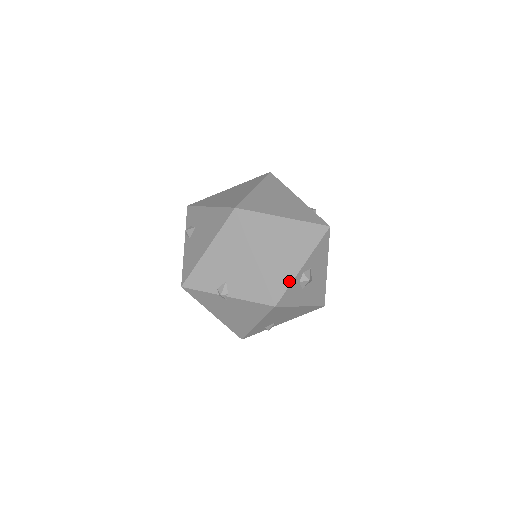
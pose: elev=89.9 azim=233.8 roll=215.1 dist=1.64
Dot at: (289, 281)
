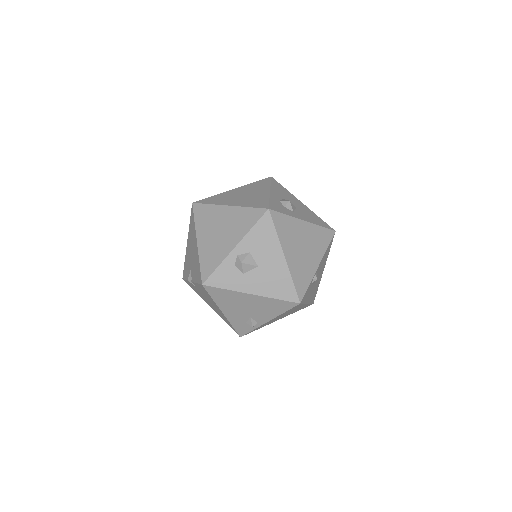
Dot at: (219, 262)
